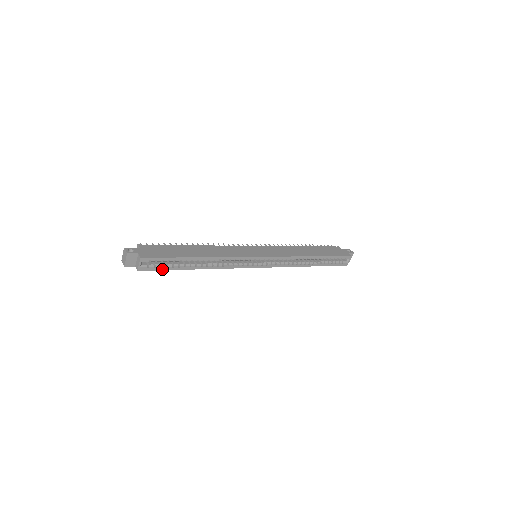
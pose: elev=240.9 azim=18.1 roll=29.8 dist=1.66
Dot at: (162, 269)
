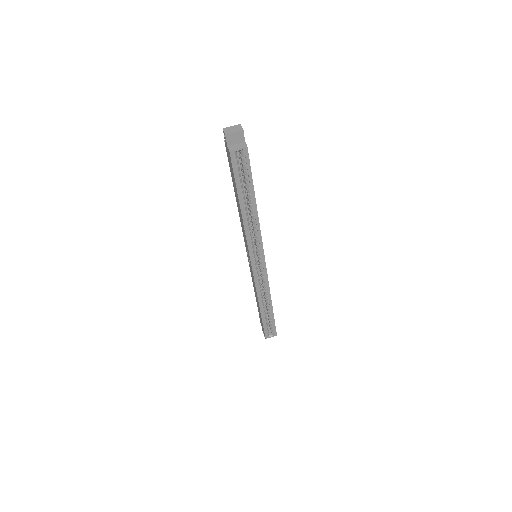
Dot at: (235, 175)
